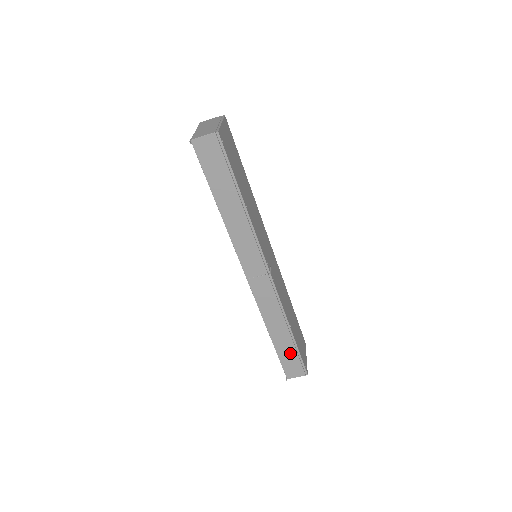
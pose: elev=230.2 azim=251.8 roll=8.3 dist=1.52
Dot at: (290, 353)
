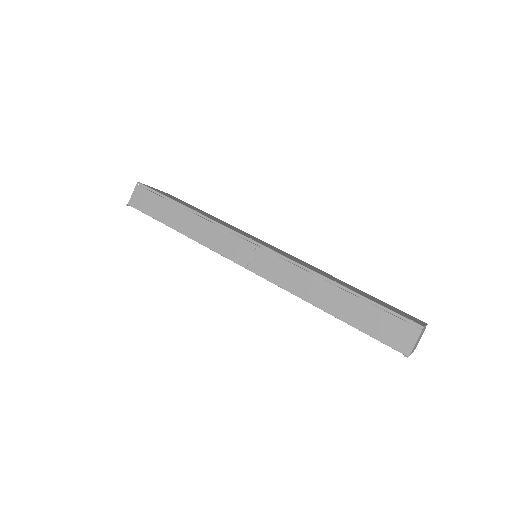
Dot at: (368, 314)
